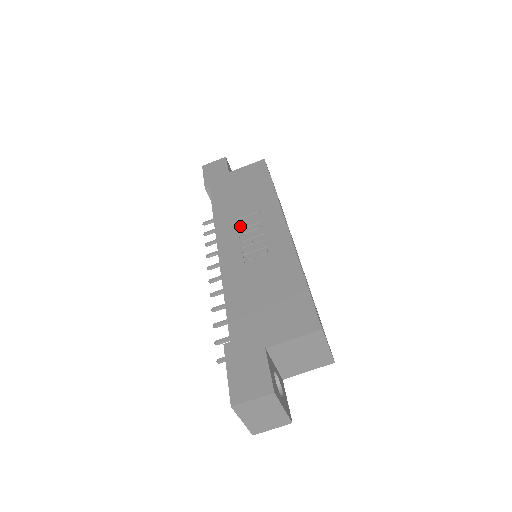
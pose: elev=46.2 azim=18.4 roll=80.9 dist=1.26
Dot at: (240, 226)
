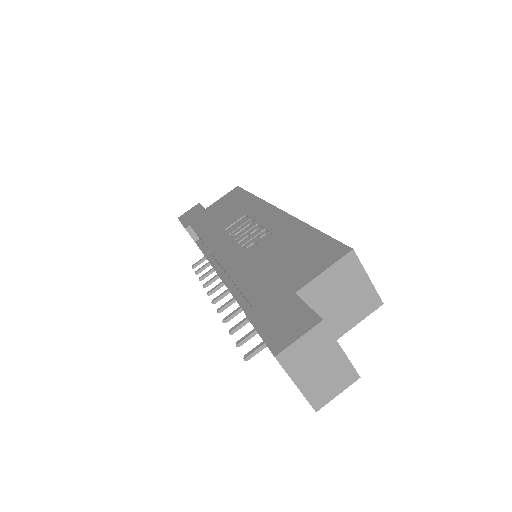
Dot at: (230, 231)
